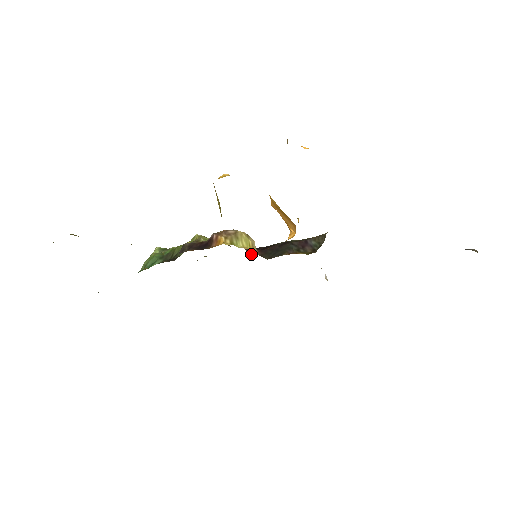
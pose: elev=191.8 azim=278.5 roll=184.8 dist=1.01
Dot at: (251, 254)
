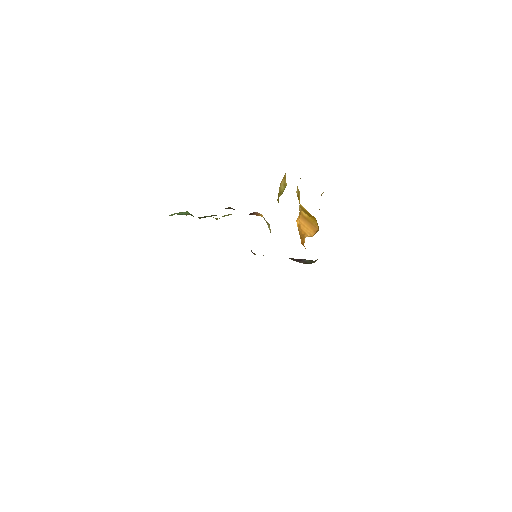
Dot at: (253, 253)
